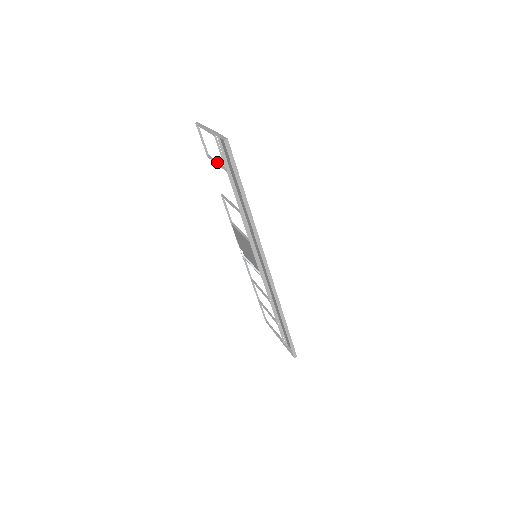
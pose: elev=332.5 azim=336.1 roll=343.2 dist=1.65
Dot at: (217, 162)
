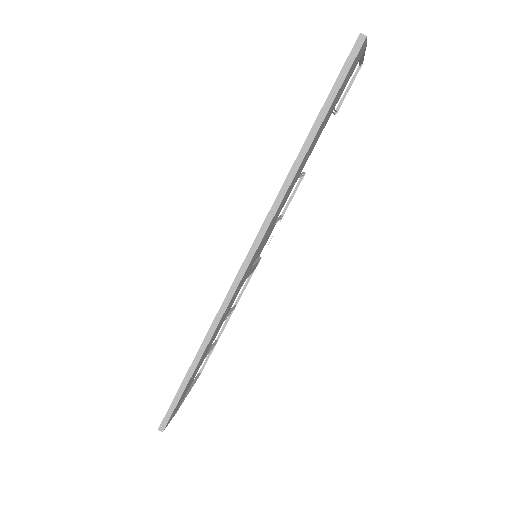
Dot at: occluded
